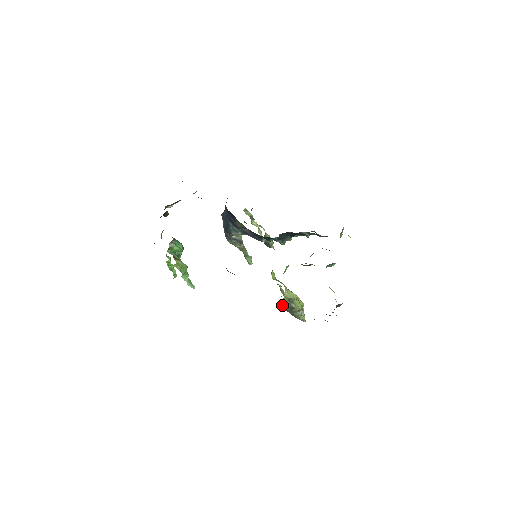
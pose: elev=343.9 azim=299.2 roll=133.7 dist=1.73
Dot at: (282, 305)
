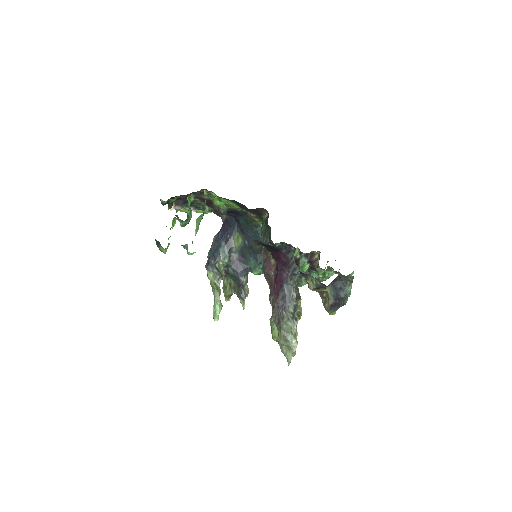
Dot at: (292, 284)
